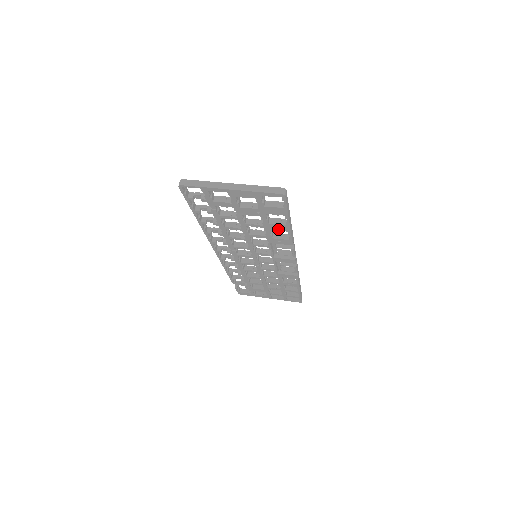
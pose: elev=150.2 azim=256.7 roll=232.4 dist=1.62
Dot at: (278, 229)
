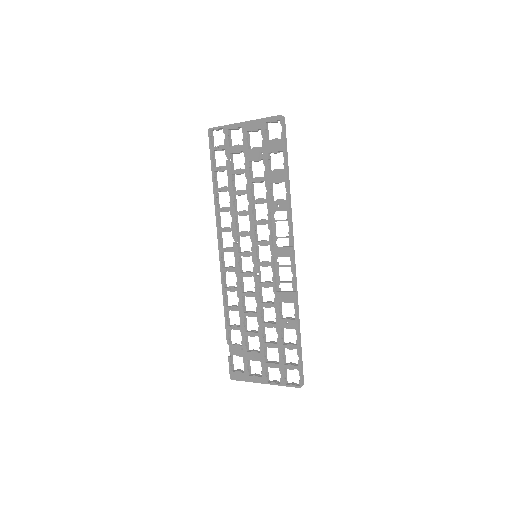
Dot at: (277, 180)
